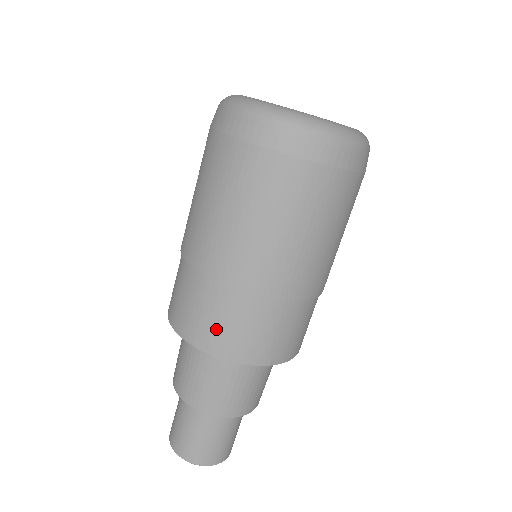
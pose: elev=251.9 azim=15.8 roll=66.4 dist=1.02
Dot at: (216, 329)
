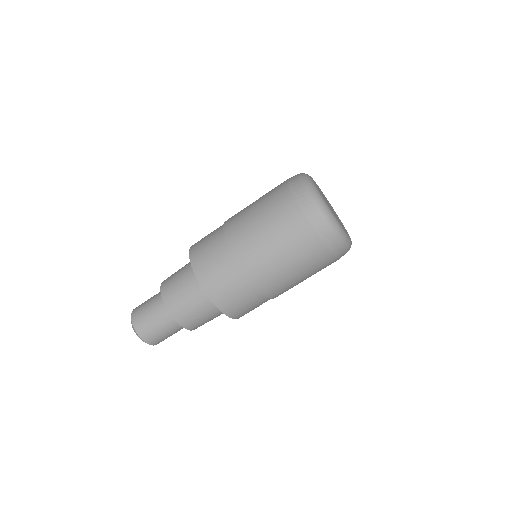
Dot at: (220, 285)
